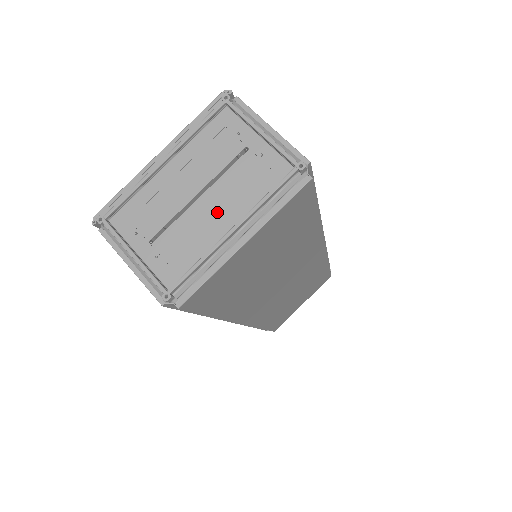
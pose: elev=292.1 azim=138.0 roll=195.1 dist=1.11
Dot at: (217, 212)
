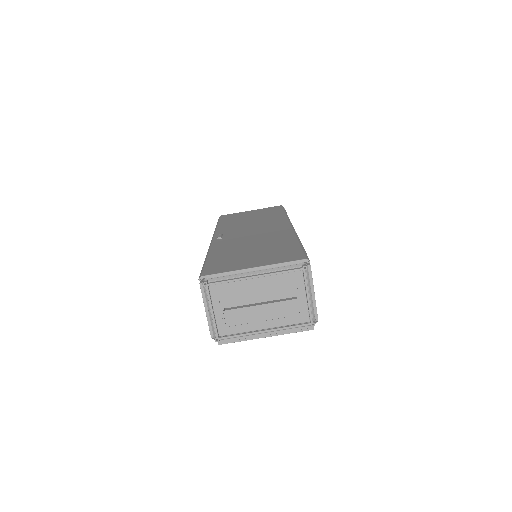
Dot at: (263, 317)
